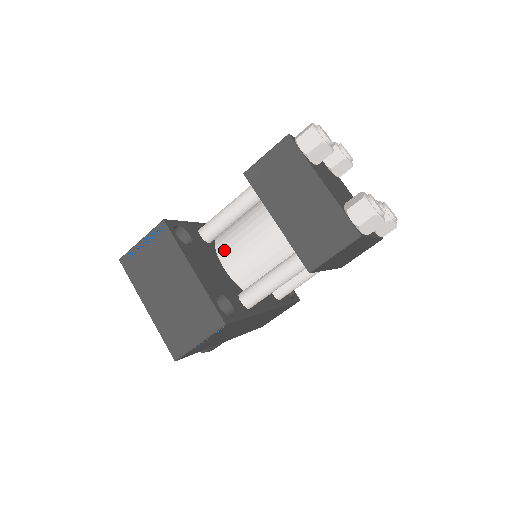
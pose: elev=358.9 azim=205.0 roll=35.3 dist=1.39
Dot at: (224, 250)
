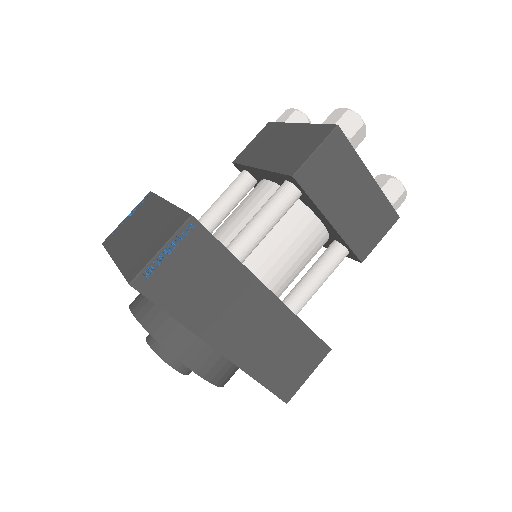
Dot at: (215, 232)
